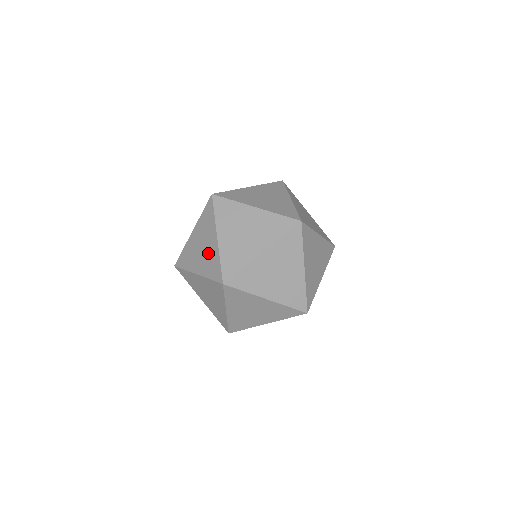
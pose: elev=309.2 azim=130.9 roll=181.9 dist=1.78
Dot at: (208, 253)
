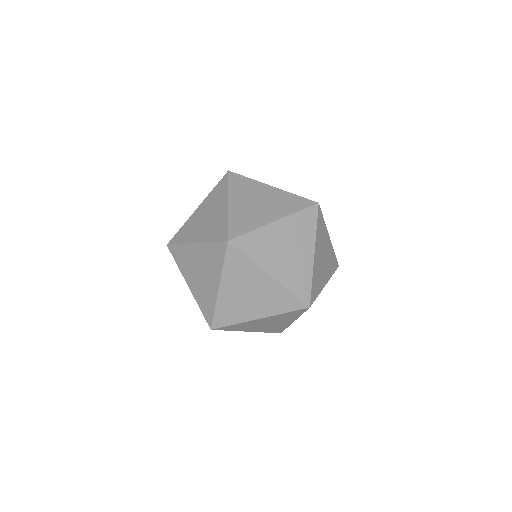
Dot at: occluded
